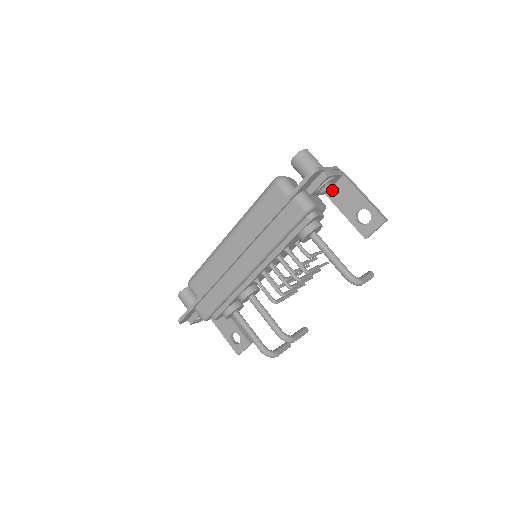
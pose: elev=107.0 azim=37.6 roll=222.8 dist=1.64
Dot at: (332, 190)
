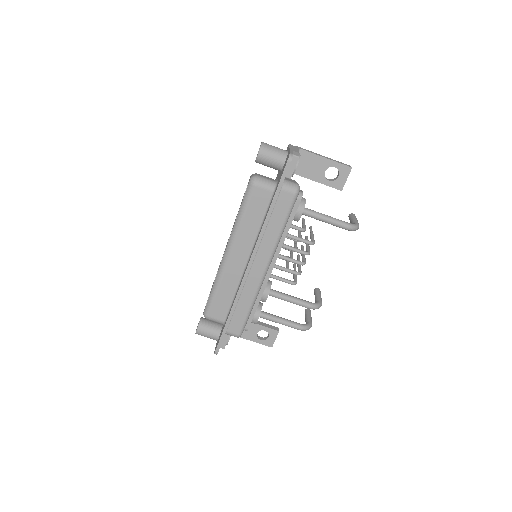
Dot at: occluded
